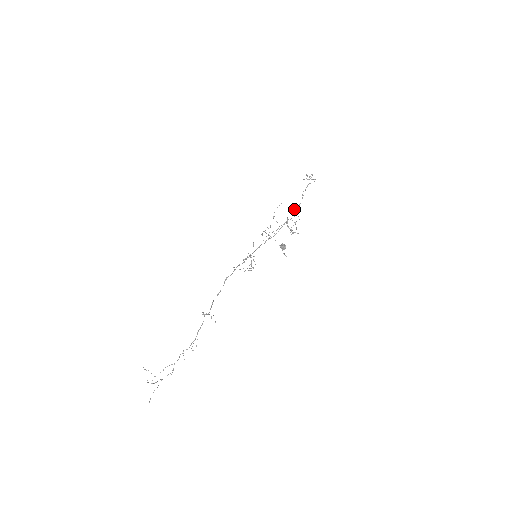
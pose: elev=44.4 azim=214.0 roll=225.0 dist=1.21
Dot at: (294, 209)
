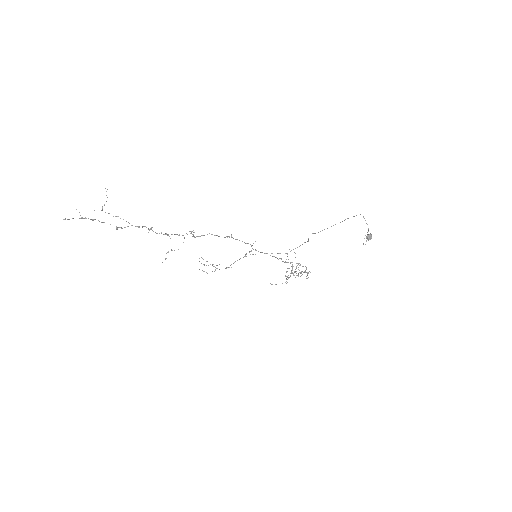
Dot at: occluded
